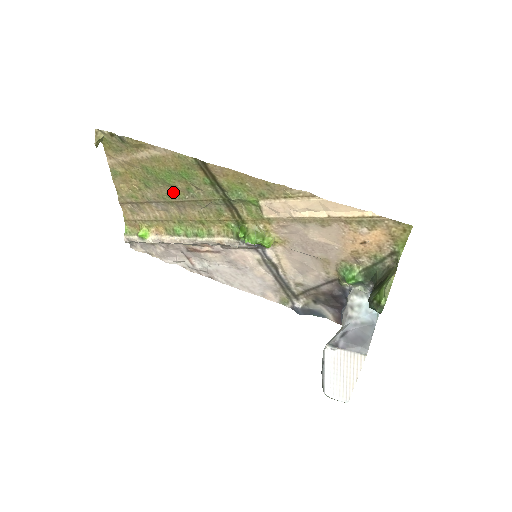
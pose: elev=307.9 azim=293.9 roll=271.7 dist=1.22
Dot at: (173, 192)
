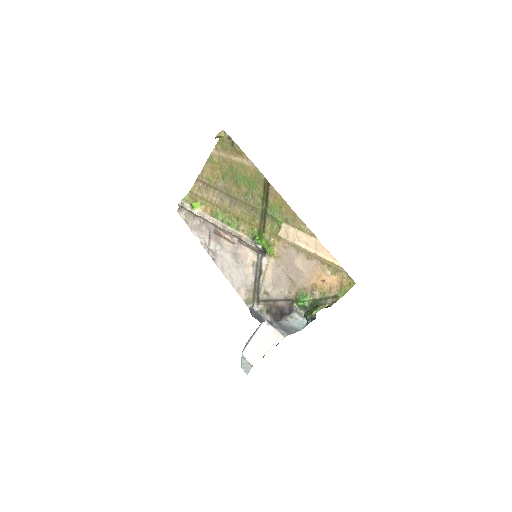
Dot at: (236, 190)
